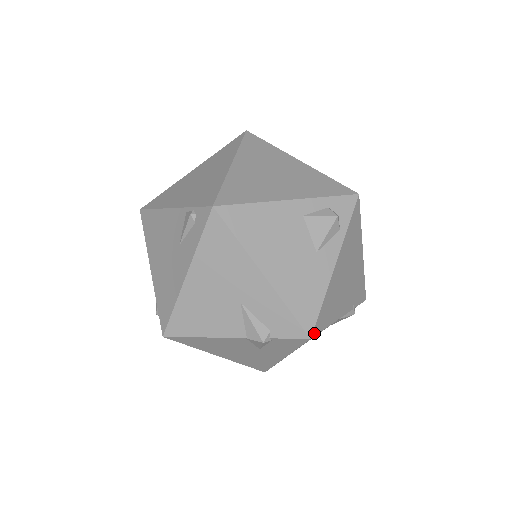
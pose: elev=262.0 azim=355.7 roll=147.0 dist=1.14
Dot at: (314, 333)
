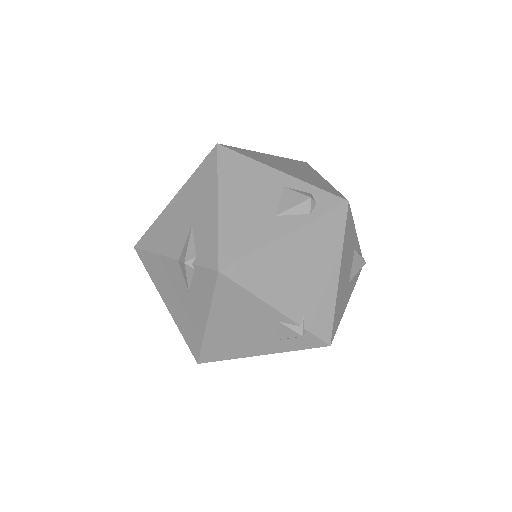
Dot at: (226, 272)
